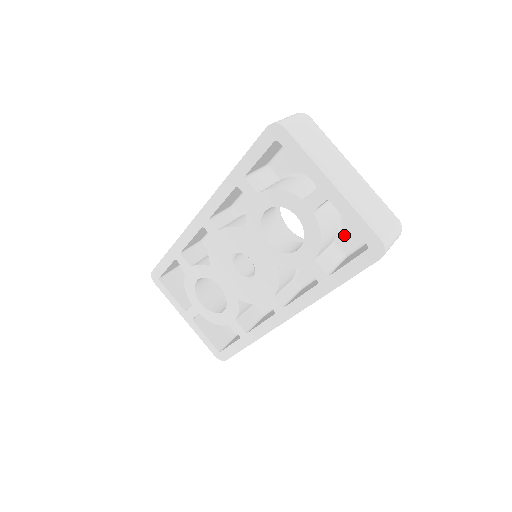
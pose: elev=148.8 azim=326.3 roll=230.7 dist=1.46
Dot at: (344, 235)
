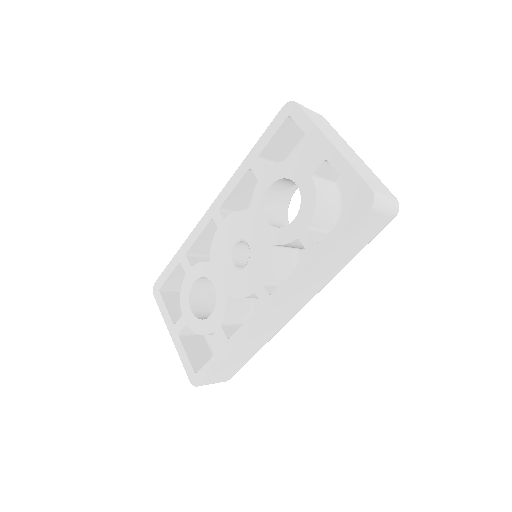
Dot at: occluded
